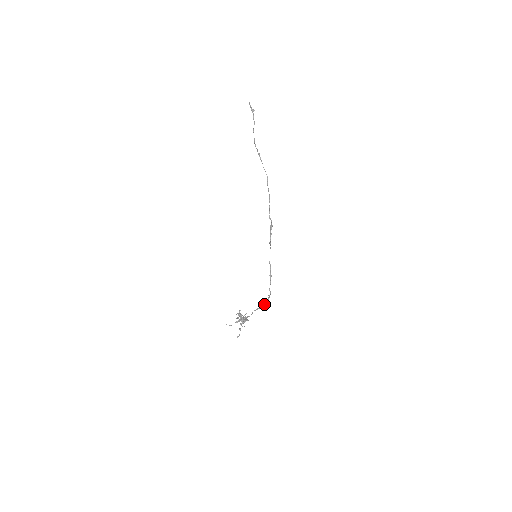
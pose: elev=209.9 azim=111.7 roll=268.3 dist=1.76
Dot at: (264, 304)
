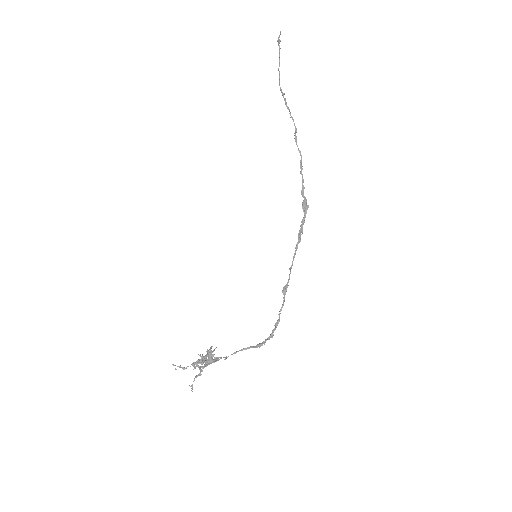
Dot at: occluded
